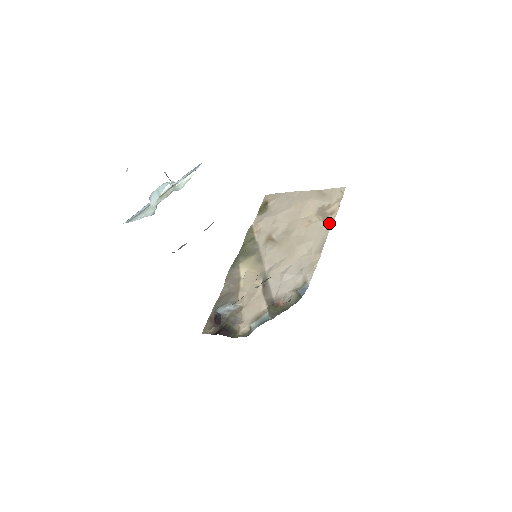
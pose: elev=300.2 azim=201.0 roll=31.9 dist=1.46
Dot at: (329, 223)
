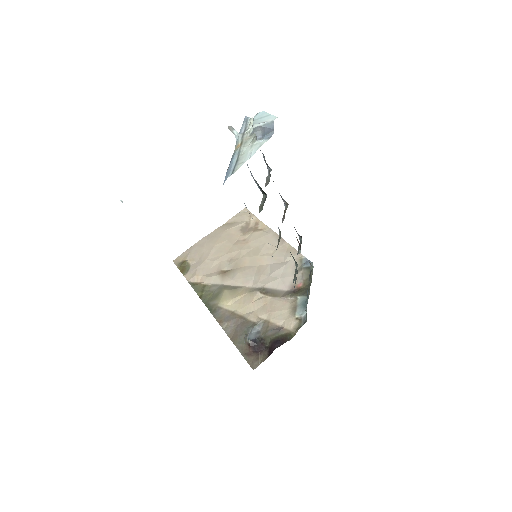
Dot at: (264, 228)
